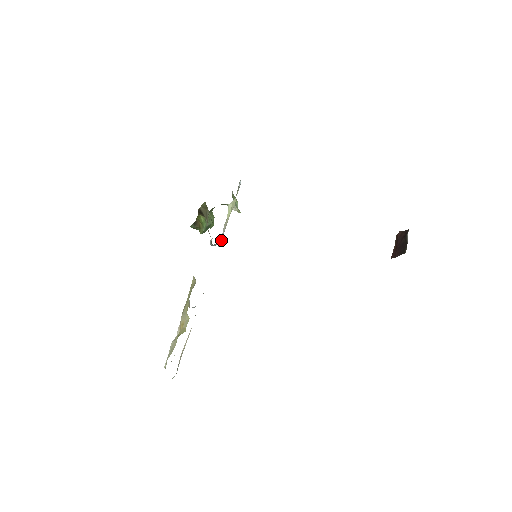
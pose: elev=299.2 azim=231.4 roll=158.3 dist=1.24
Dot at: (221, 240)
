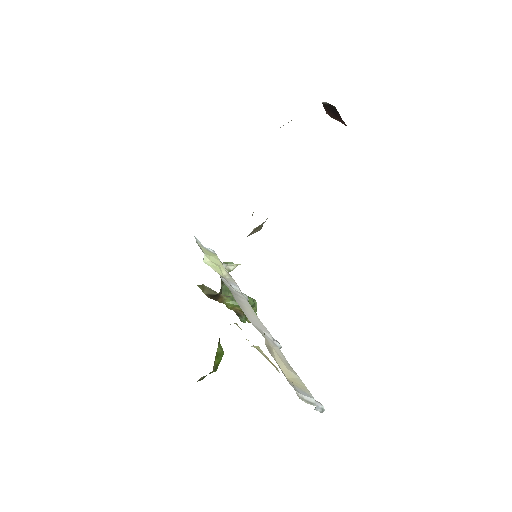
Dot at: (235, 287)
